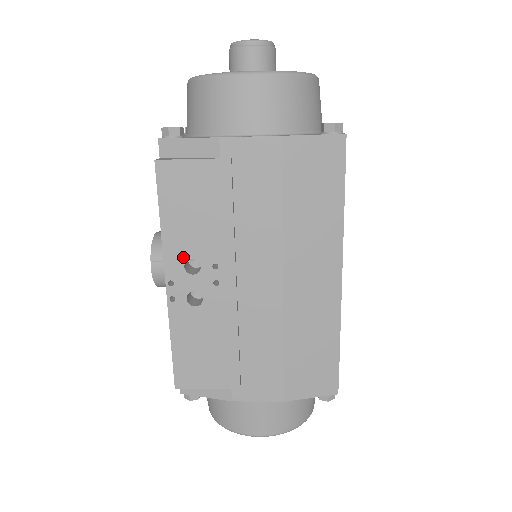
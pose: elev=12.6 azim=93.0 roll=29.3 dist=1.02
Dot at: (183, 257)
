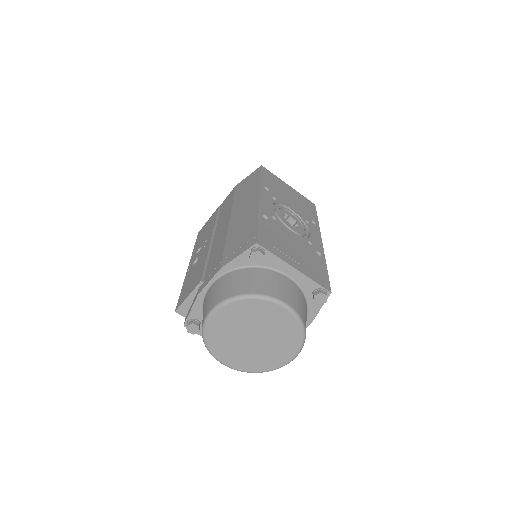
Dot at: (197, 251)
